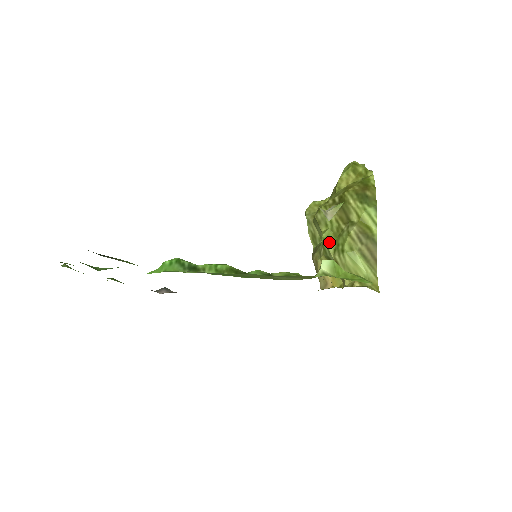
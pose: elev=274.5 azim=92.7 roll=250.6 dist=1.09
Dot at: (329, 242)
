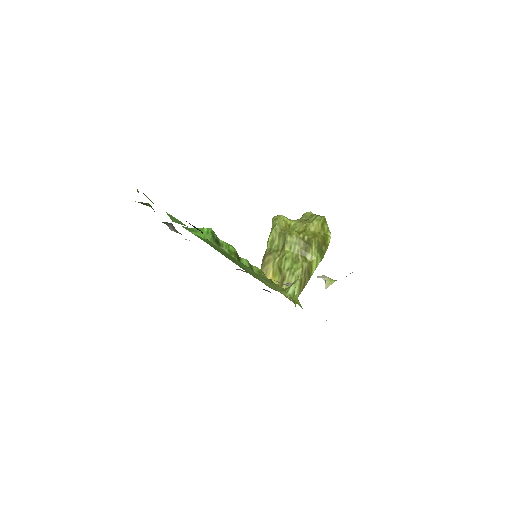
Dot at: (288, 262)
